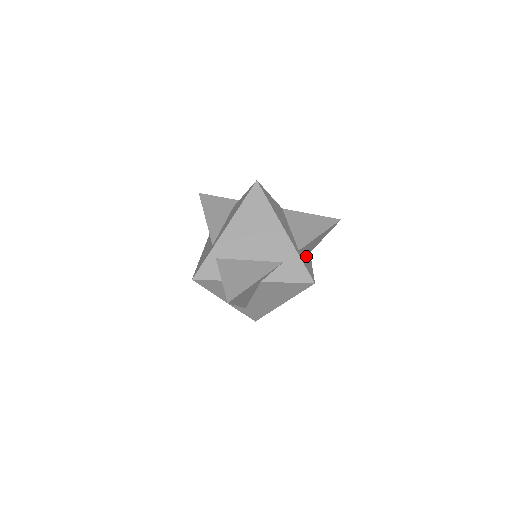
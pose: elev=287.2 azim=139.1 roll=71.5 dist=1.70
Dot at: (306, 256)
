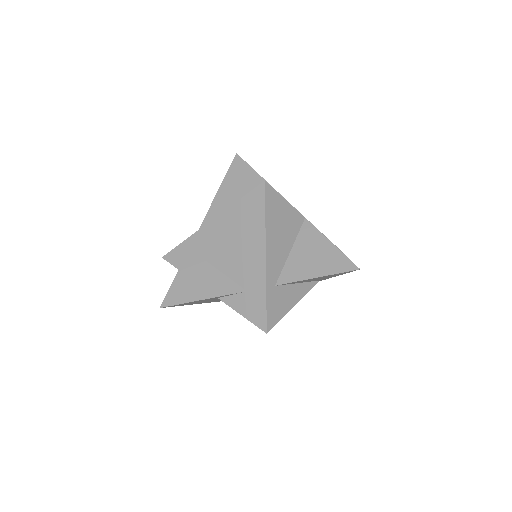
Dot at: (293, 291)
